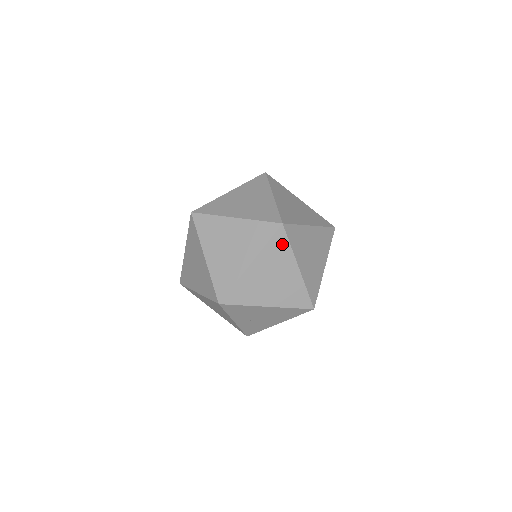
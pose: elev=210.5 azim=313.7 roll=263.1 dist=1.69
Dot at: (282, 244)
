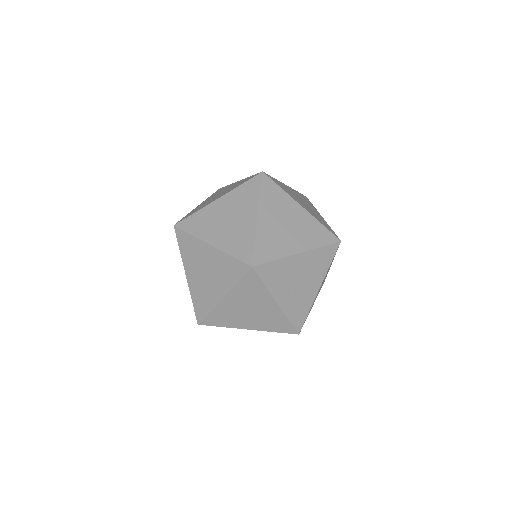
Dot at: (274, 189)
